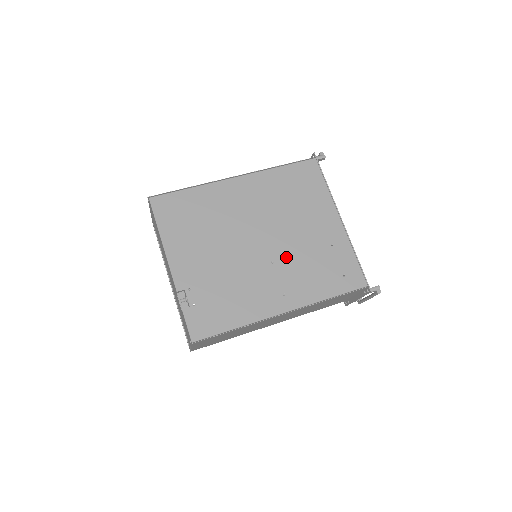
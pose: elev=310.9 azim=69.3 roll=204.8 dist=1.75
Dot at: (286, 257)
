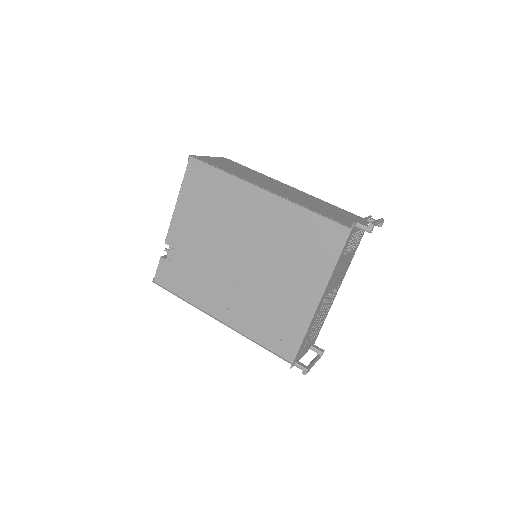
Dot at: (250, 287)
